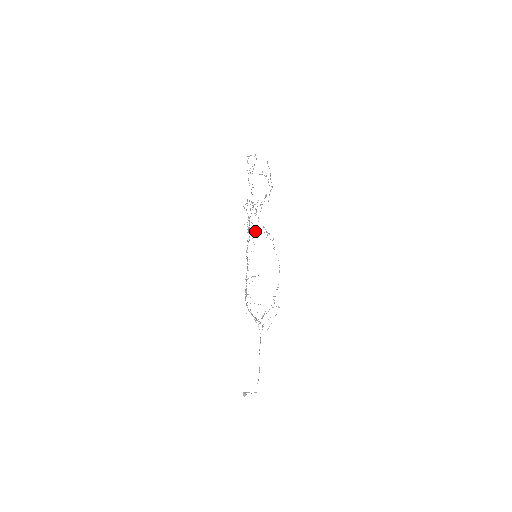
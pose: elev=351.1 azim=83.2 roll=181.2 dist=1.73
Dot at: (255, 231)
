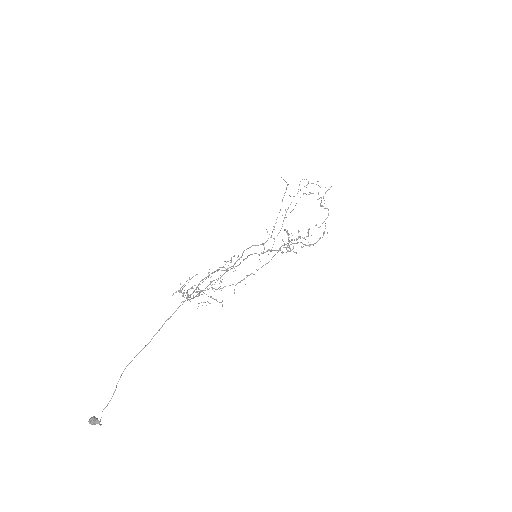
Dot at: occluded
